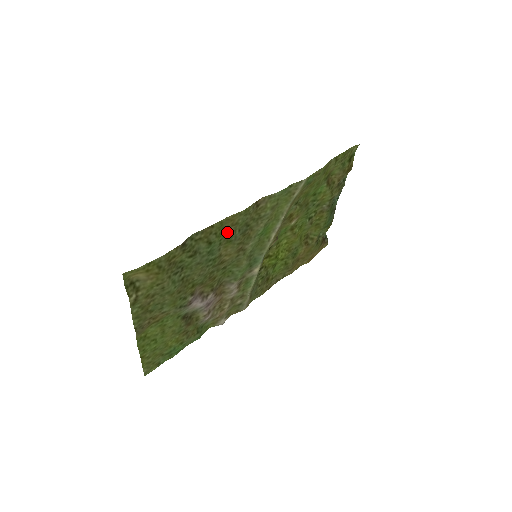
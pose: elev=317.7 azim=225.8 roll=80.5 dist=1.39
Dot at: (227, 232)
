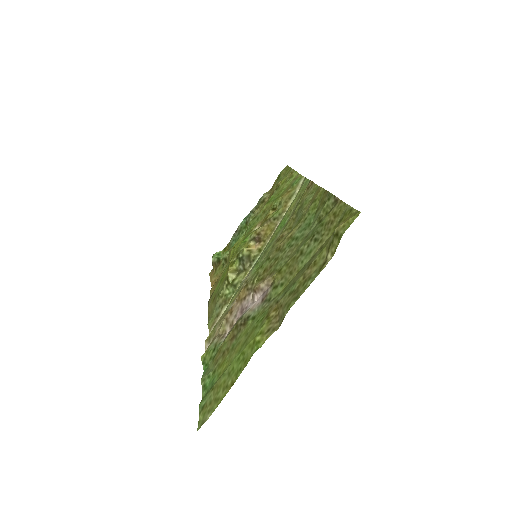
Dot at: (309, 207)
